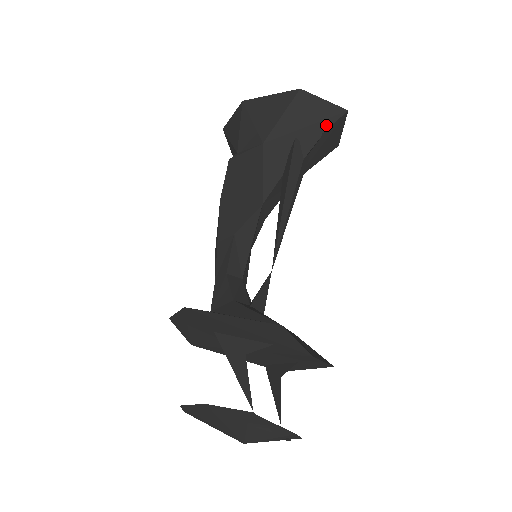
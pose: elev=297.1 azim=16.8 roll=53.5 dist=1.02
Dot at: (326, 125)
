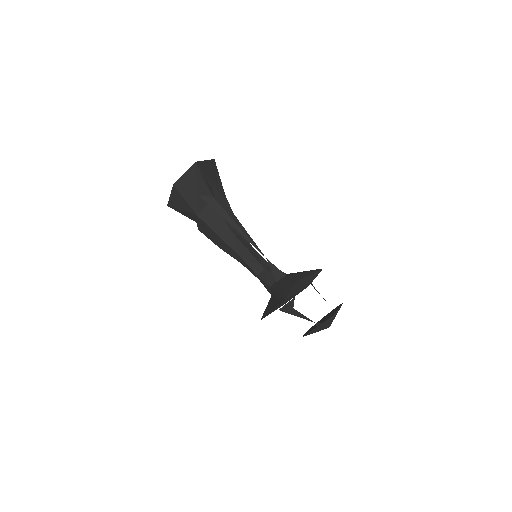
Dot at: (200, 177)
